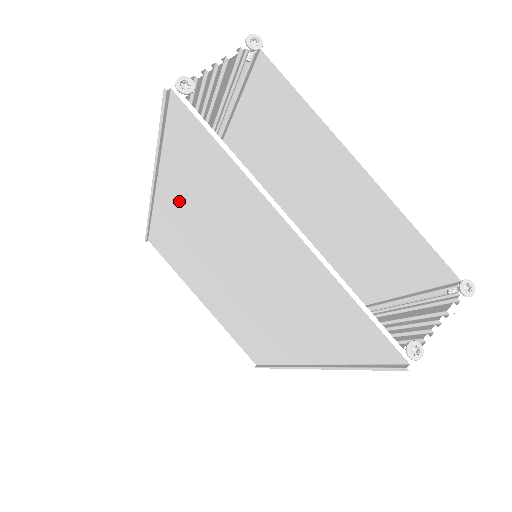
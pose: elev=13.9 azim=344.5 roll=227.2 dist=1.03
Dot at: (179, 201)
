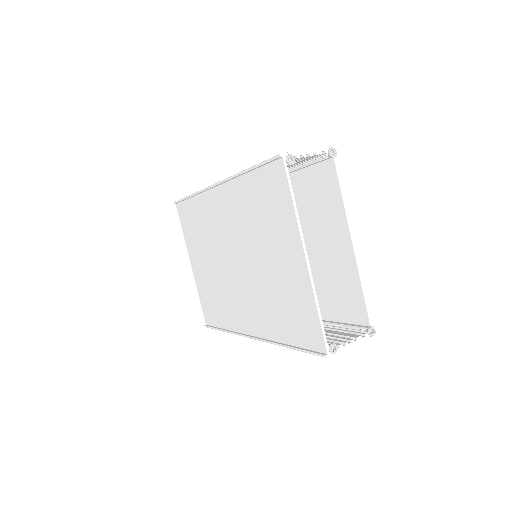
Dot at: (234, 202)
